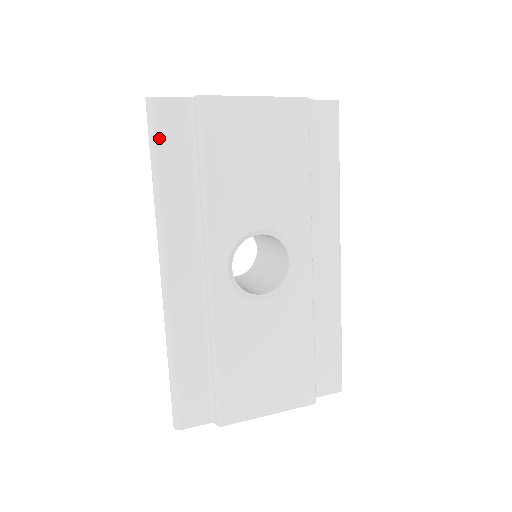
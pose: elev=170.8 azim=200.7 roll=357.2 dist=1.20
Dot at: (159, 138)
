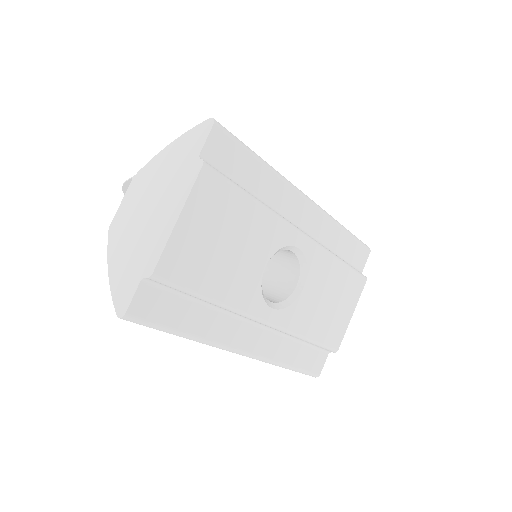
Dot at: (158, 322)
